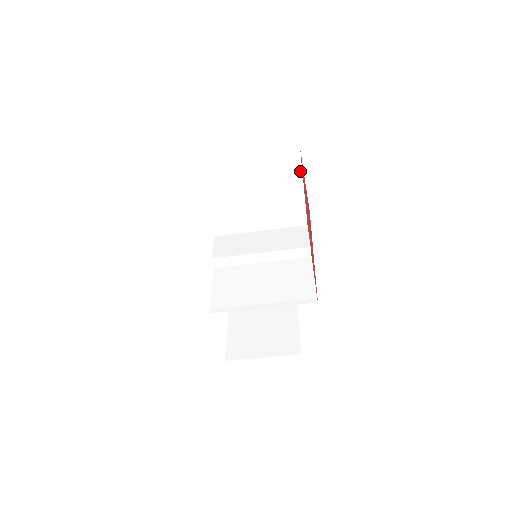
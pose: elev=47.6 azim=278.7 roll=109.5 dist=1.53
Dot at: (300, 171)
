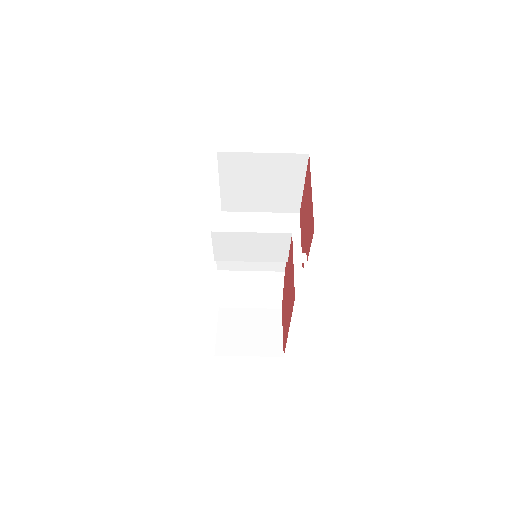
Dot at: (299, 228)
